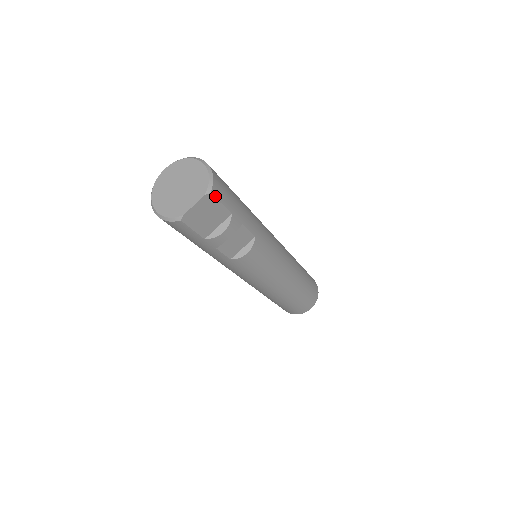
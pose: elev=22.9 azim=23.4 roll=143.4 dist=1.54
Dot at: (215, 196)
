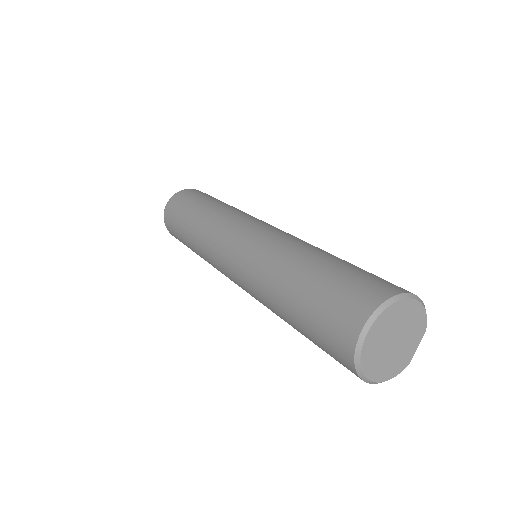
Dot at: occluded
